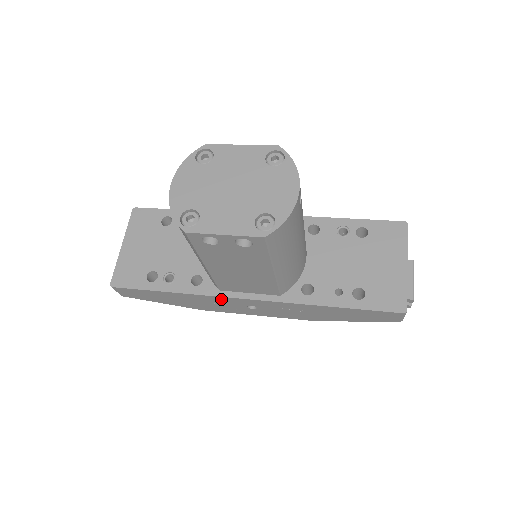
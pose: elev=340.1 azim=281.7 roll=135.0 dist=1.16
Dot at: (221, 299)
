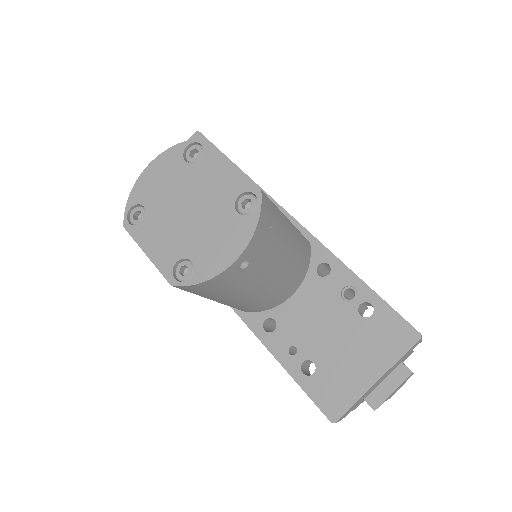
Dot at: occluded
